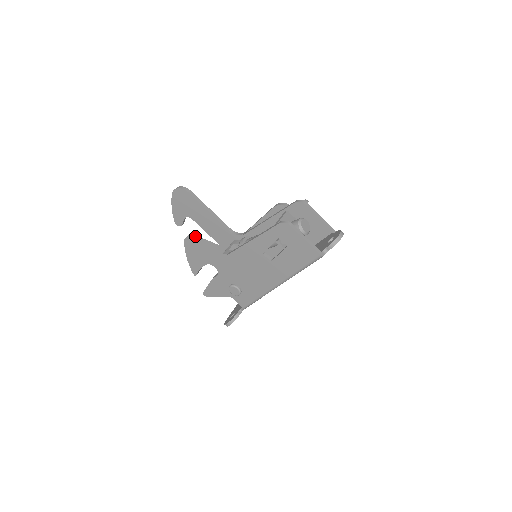
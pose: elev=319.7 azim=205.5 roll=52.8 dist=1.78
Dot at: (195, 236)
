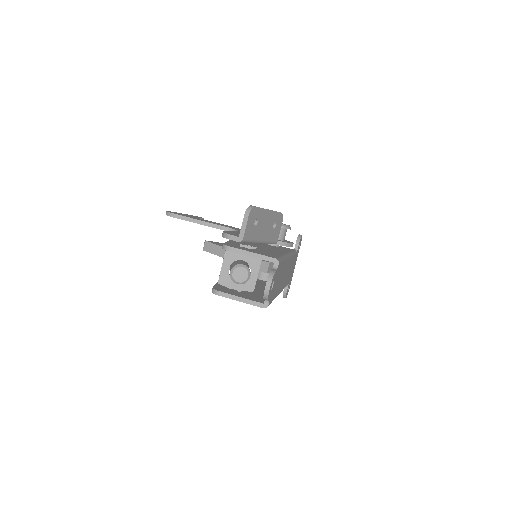
Dot at: (209, 244)
